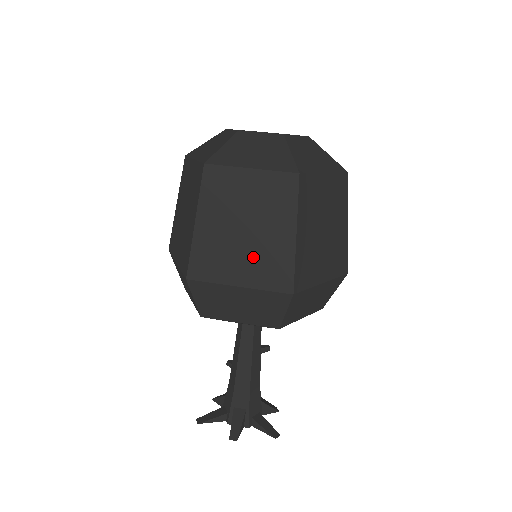
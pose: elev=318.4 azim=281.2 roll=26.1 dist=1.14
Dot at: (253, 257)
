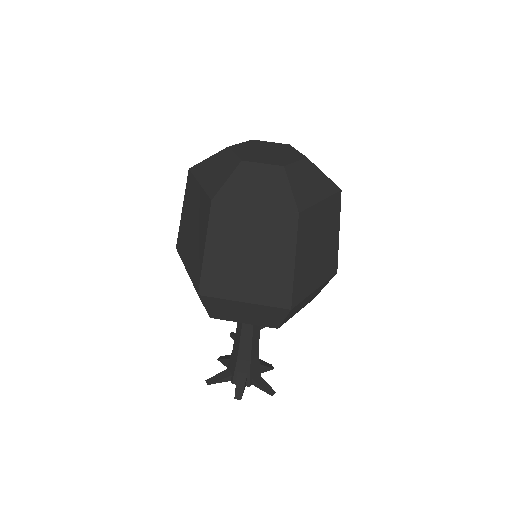
Dot at: (257, 280)
